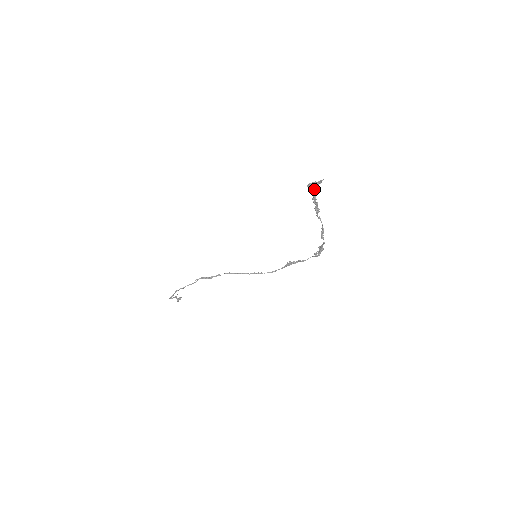
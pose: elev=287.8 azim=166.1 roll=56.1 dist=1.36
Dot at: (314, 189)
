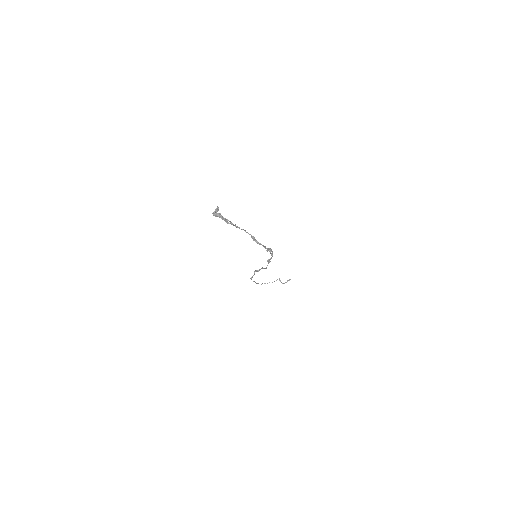
Dot at: (218, 214)
